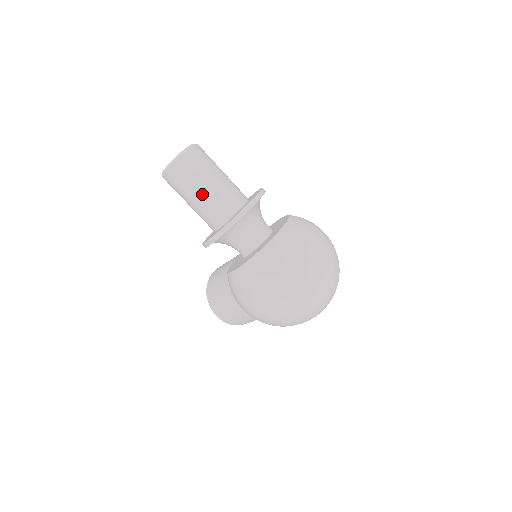
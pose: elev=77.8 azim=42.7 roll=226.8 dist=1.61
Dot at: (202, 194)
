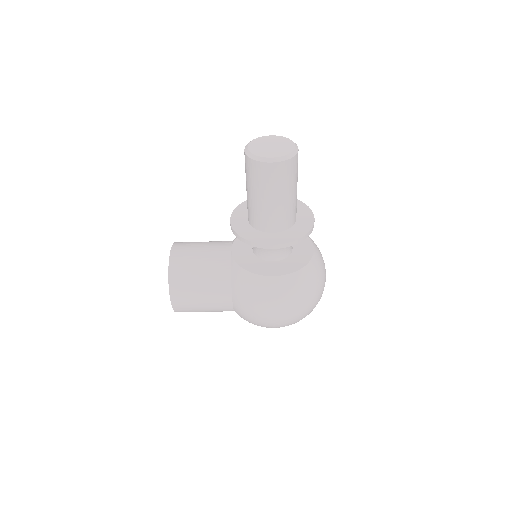
Dot at: (289, 198)
